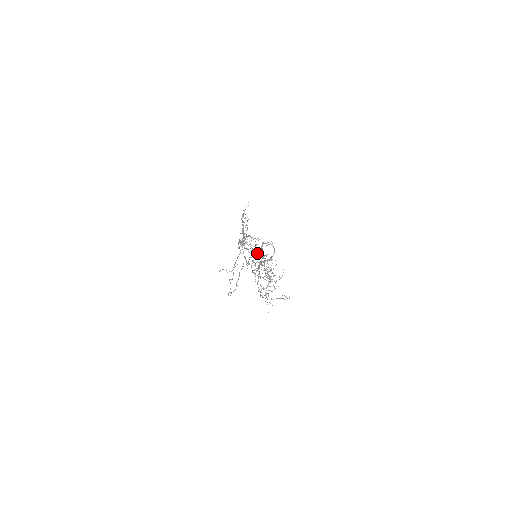
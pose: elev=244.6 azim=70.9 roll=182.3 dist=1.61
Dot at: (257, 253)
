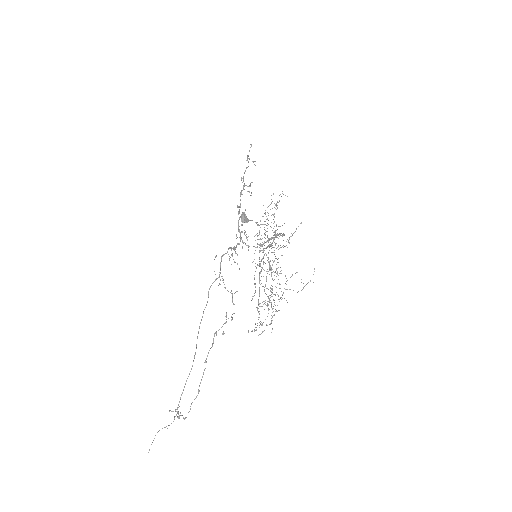
Dot at: occluded
